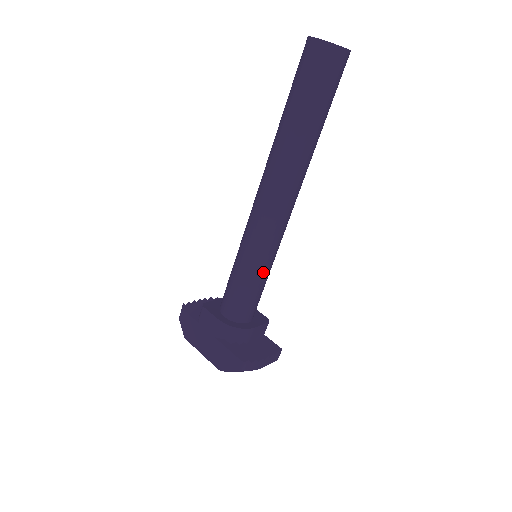
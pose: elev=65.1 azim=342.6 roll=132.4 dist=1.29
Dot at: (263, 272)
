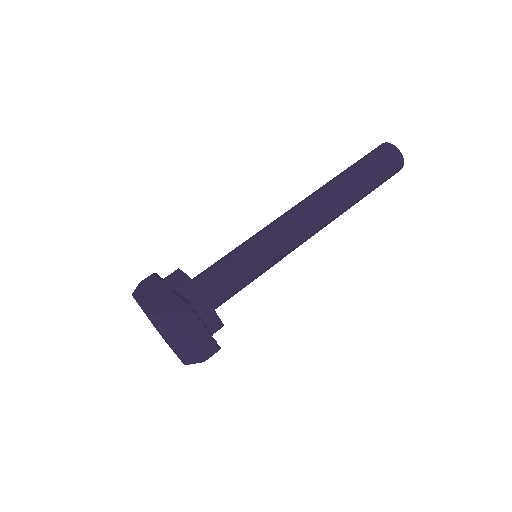
Dot at: (257, 260)
